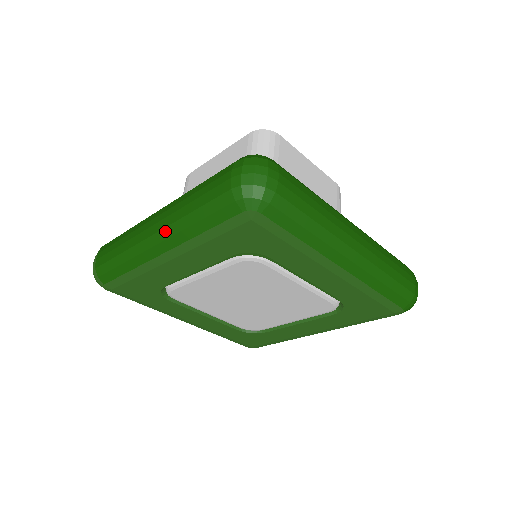
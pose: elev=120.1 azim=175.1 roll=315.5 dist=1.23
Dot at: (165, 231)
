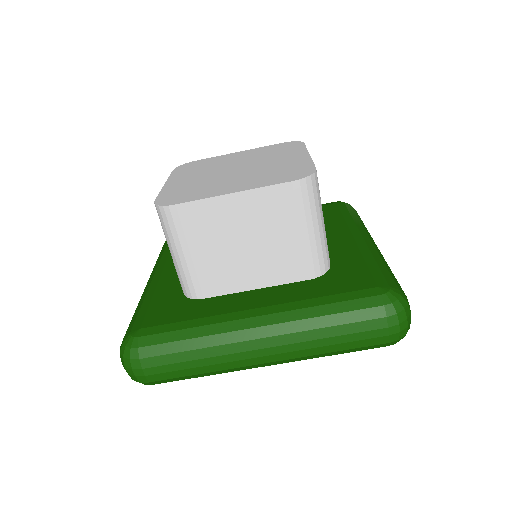
Dot at: occluded
